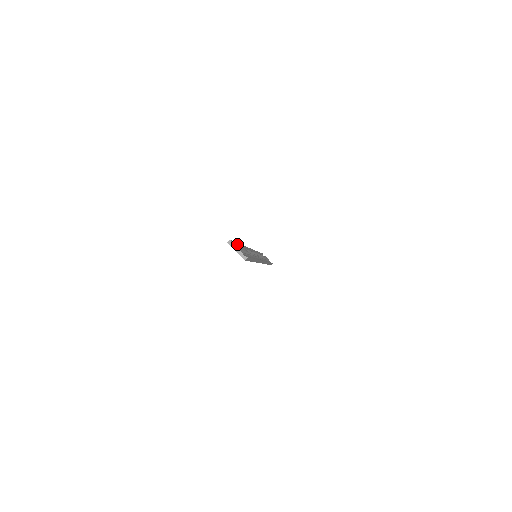
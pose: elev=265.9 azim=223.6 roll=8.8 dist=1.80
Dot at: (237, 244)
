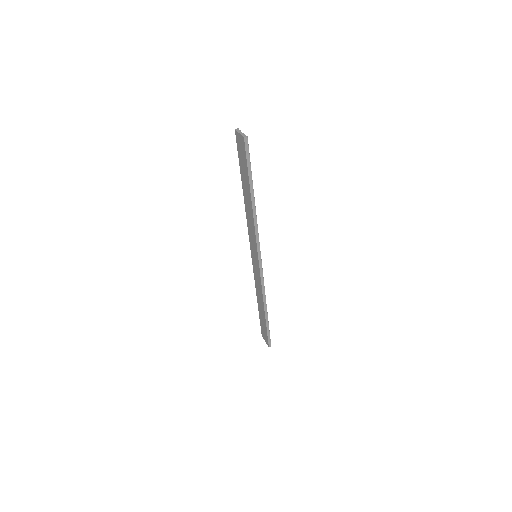
Dot at: occluded
